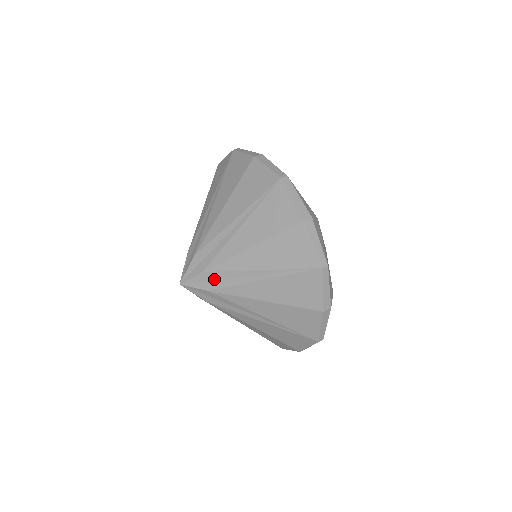
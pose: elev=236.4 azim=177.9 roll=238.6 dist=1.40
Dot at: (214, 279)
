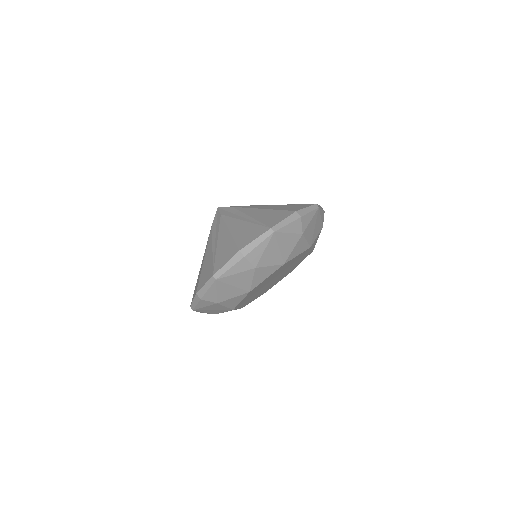
Dot at: (231, 212)
